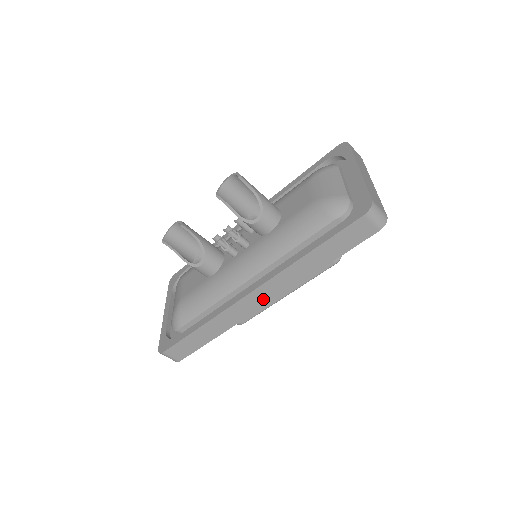
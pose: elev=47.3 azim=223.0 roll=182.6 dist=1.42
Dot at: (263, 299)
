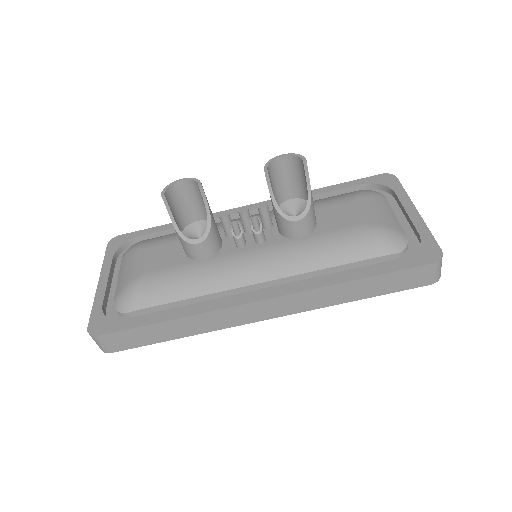
Dot at: (268, 312)
